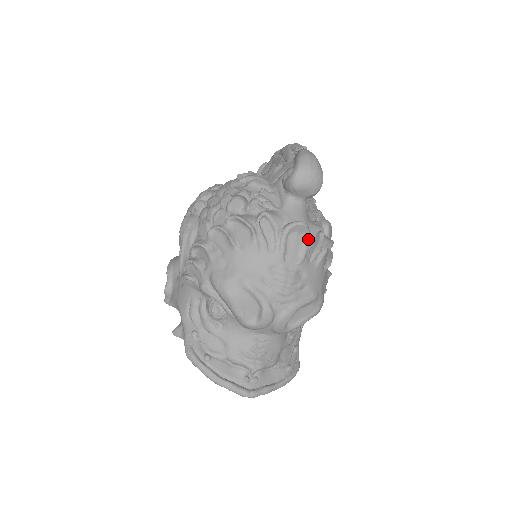
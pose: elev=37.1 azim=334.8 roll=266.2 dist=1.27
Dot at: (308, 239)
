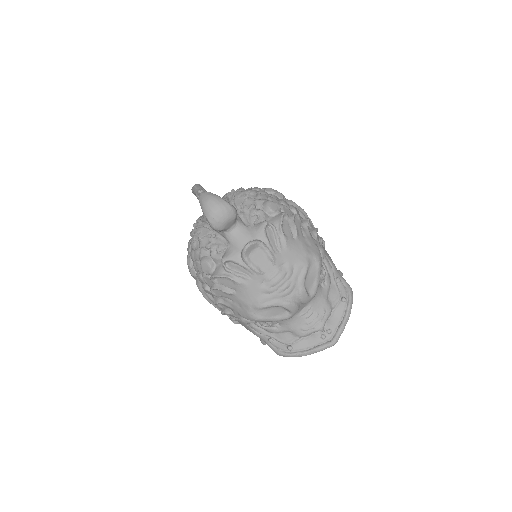
Dot at: (262, 246)
